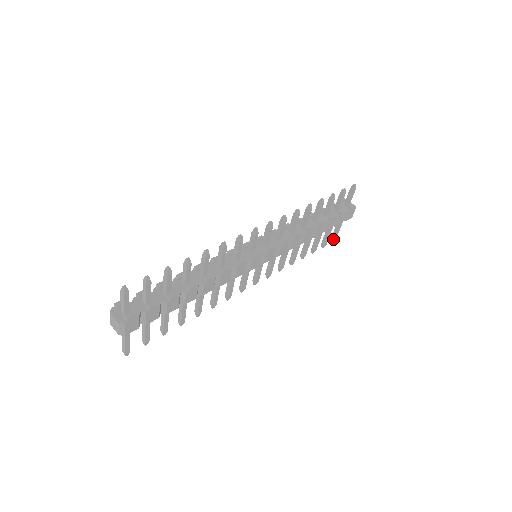
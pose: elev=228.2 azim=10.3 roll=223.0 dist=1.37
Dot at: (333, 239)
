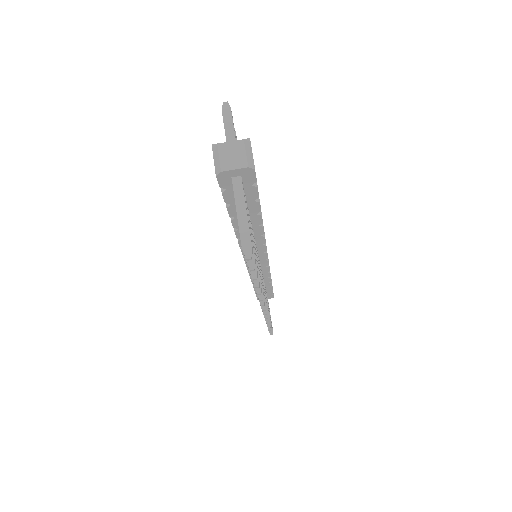
Dot at: occluded
